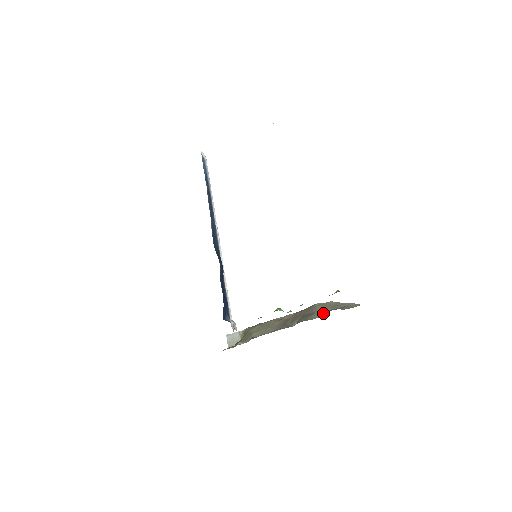
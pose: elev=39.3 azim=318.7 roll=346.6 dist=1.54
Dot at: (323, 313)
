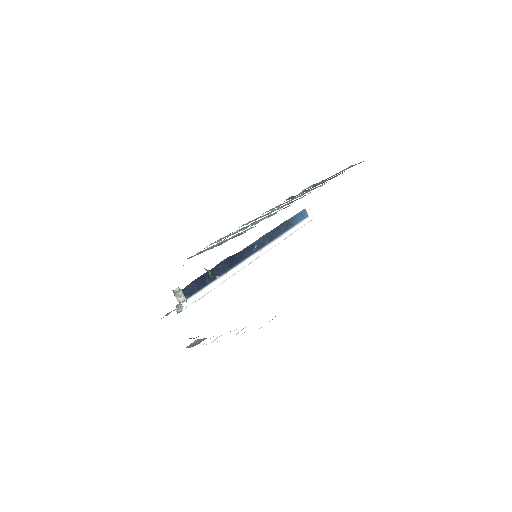
Dot at: occluded
